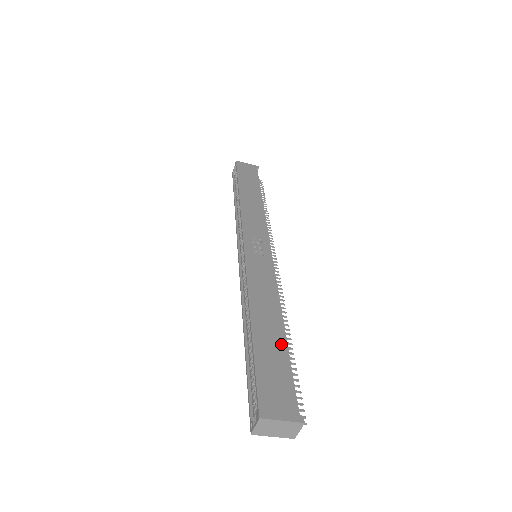
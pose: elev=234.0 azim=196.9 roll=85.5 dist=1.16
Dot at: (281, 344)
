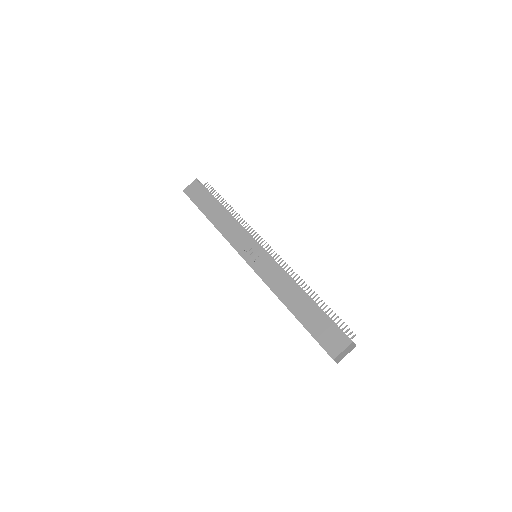
Dot at: (312, 308)
